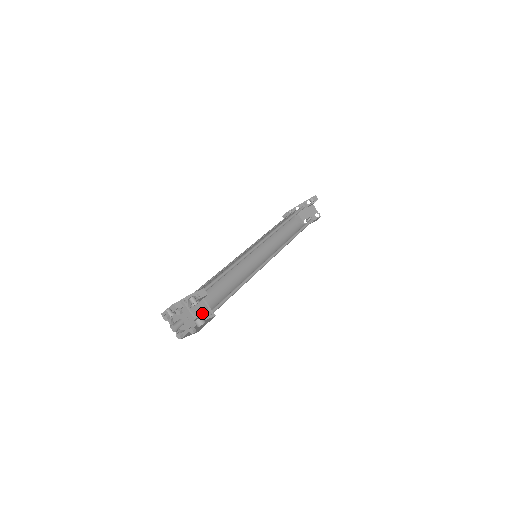
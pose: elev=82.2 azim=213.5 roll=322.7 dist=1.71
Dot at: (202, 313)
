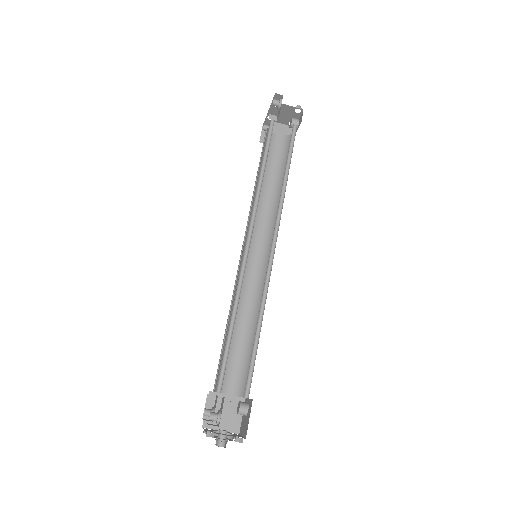
Dot at: (241, 388)
